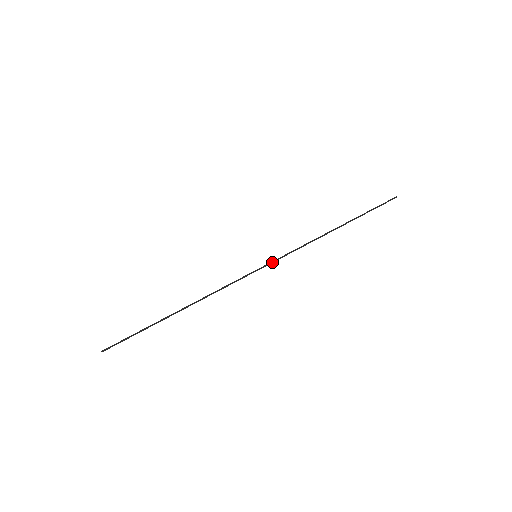
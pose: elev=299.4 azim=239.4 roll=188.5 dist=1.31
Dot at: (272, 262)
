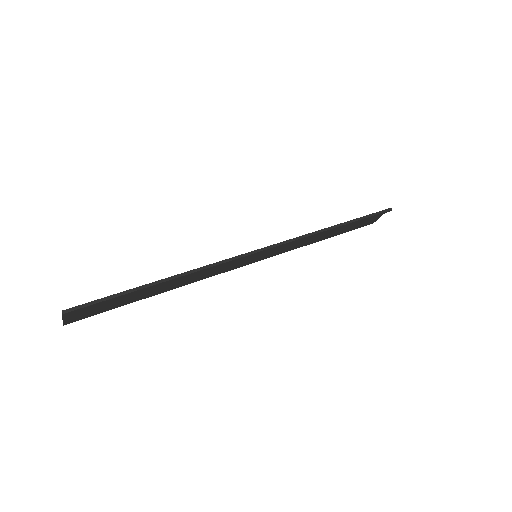
Dot at: (271, 247)
